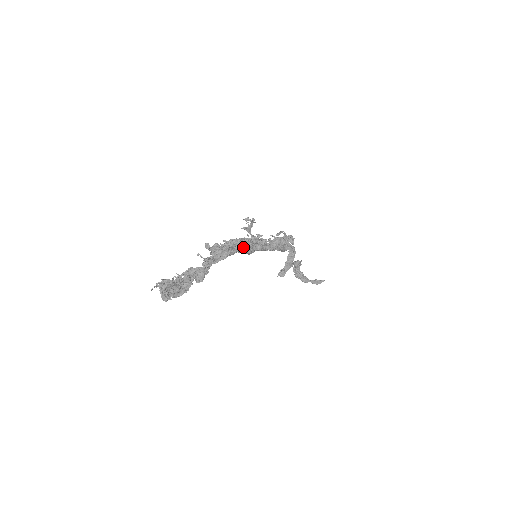
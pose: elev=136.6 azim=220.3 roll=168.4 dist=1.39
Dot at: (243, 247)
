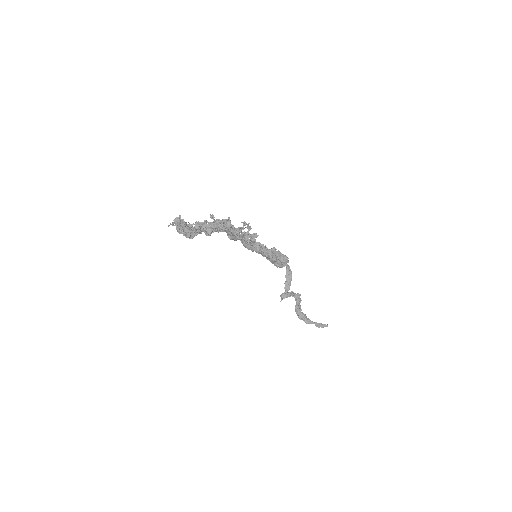
Dot at: (243, 237)
